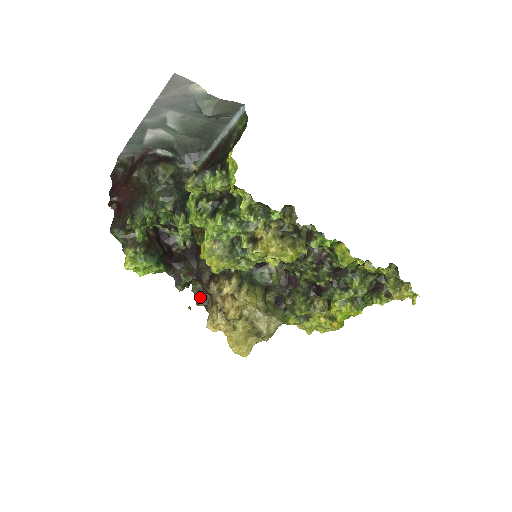
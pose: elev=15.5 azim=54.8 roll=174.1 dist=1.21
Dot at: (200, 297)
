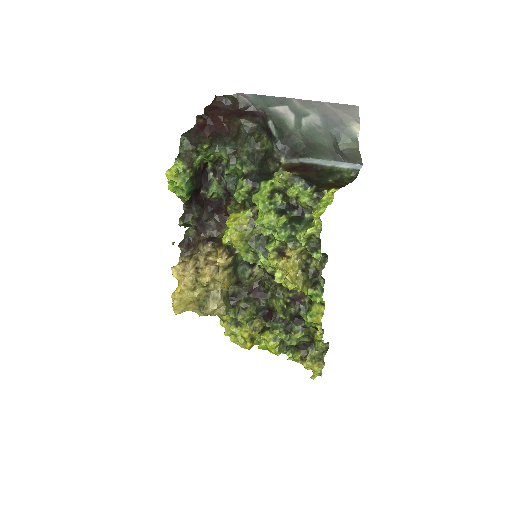
Dot at: (186, 242)
